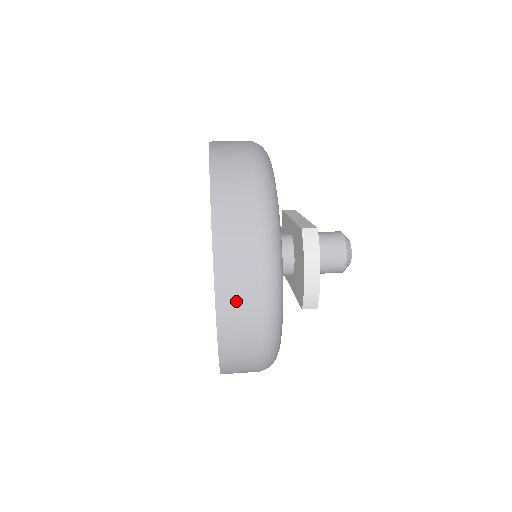
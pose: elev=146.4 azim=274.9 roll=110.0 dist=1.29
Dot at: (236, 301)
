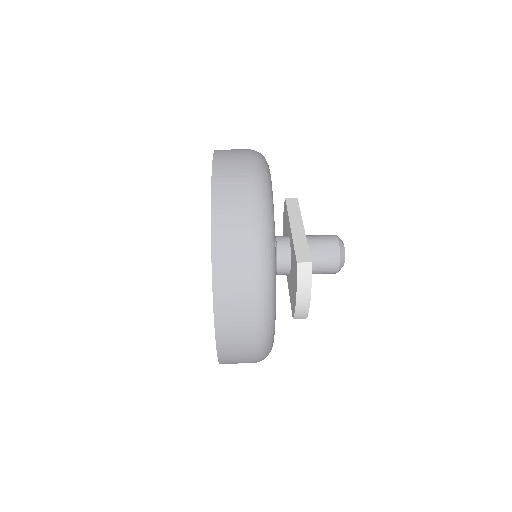
Dot at: (233, 339)
